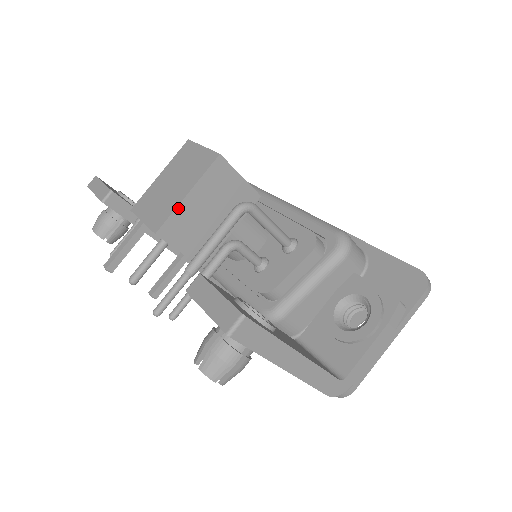
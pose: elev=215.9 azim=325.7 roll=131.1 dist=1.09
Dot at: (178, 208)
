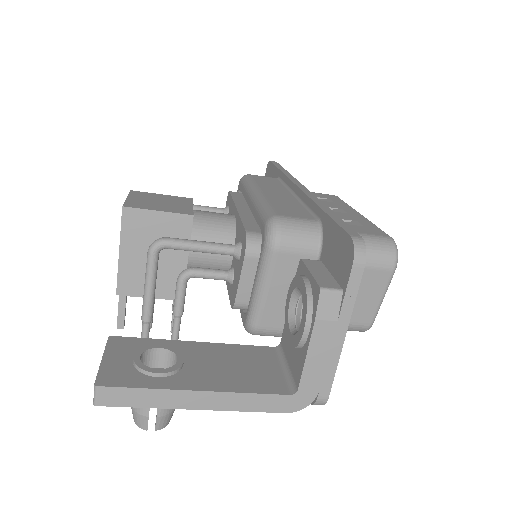
Dot at: (120, 267)
